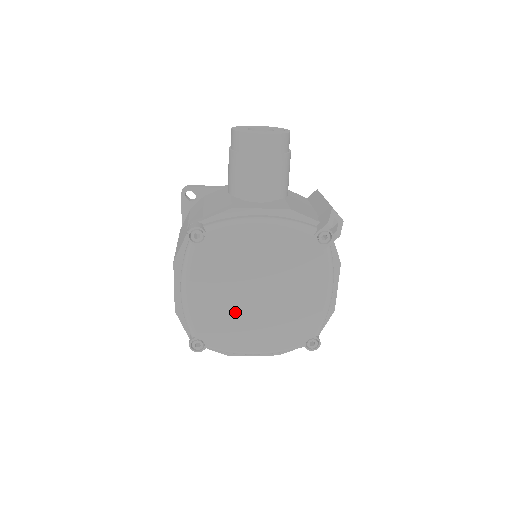
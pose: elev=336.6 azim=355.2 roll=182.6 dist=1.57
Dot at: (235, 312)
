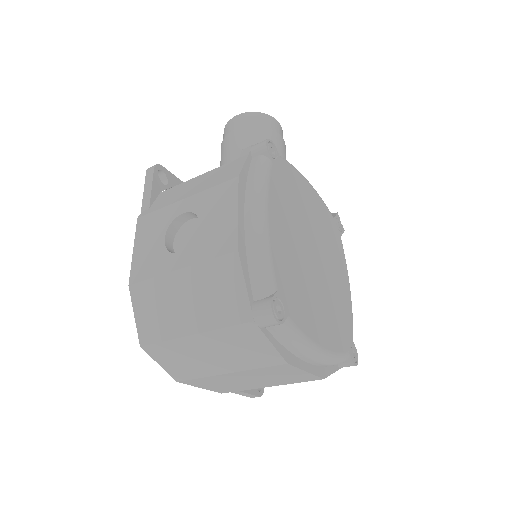
Dot at: (303, 272)
